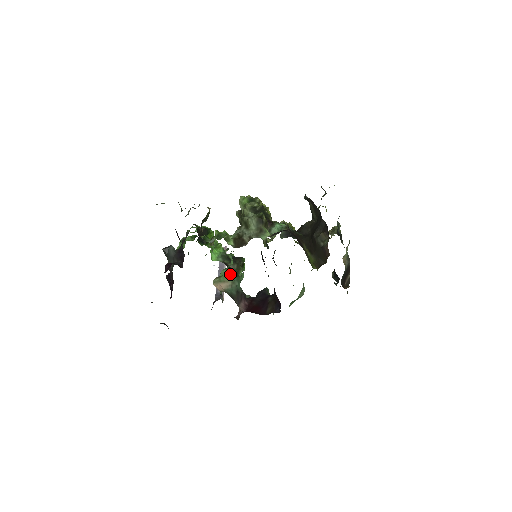
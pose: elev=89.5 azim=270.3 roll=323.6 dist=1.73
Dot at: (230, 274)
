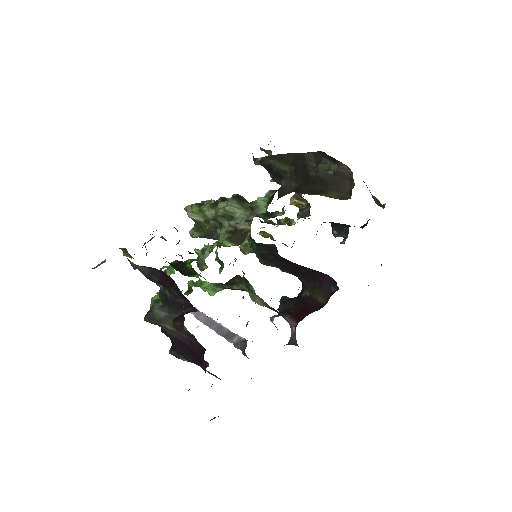
Dot at: occluded
